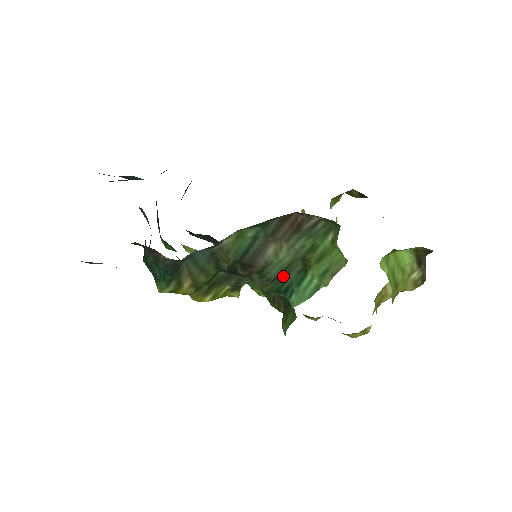
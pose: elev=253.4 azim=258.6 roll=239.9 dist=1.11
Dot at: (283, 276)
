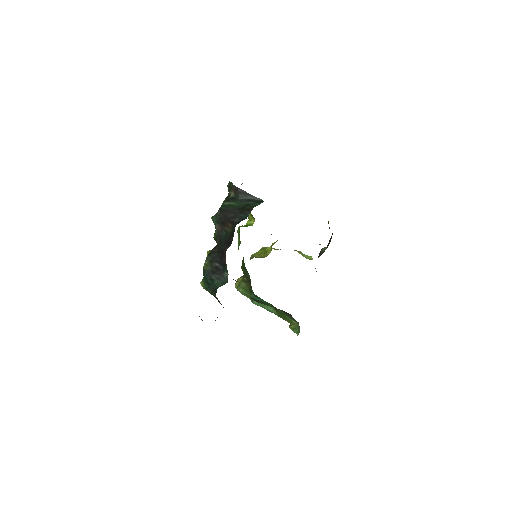
Dot at: occluded
